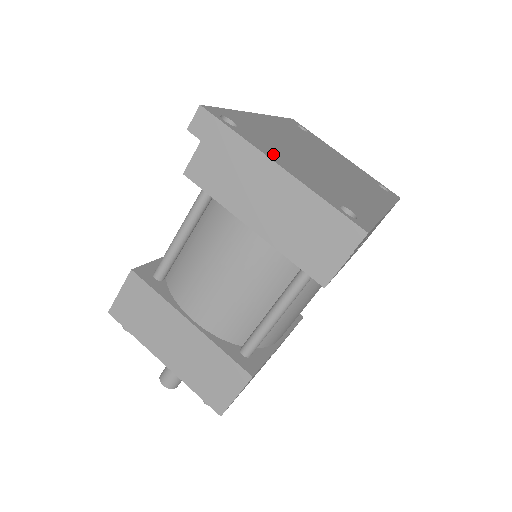
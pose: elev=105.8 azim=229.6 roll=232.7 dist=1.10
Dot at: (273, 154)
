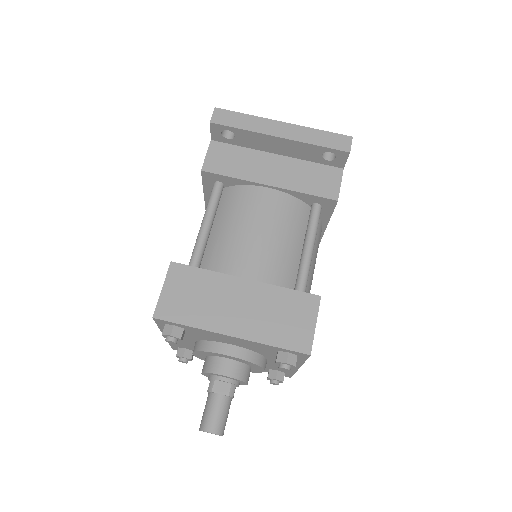
Dot at: occluded
